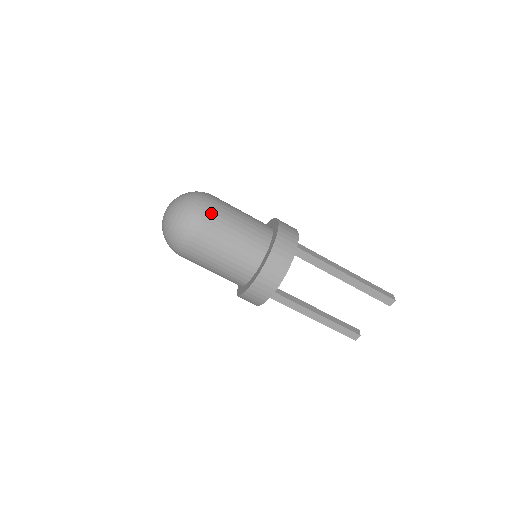
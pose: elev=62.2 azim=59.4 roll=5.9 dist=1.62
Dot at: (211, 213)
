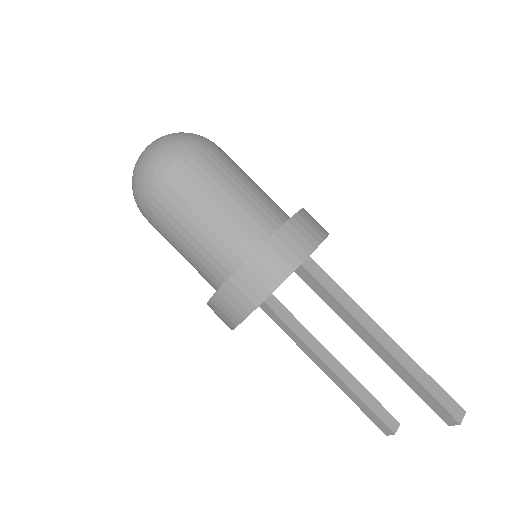
Dot at: (180, 175)
